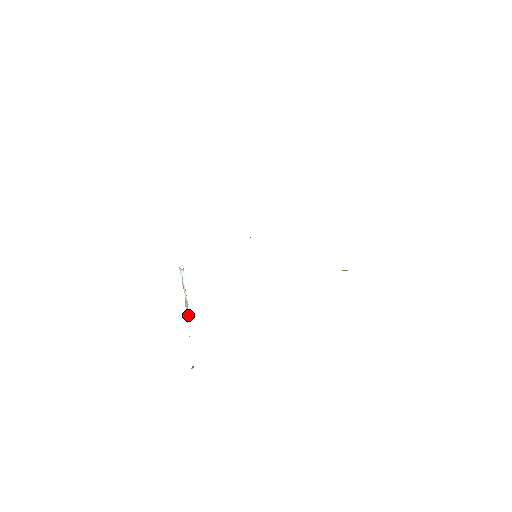
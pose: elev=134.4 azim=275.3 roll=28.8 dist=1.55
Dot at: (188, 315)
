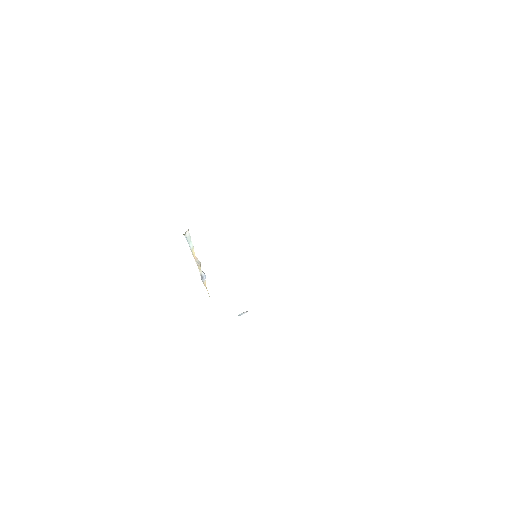
Dot at: (202, 277)
